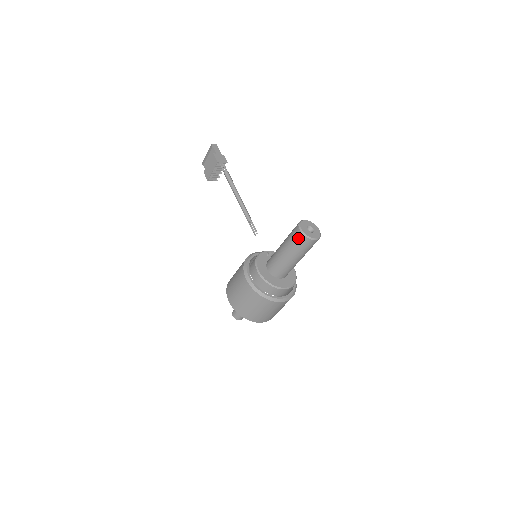
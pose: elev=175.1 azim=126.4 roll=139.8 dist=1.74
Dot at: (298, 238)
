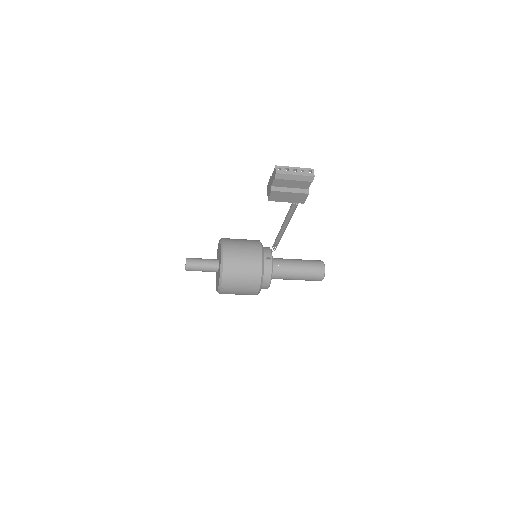
Dot at: occluded
